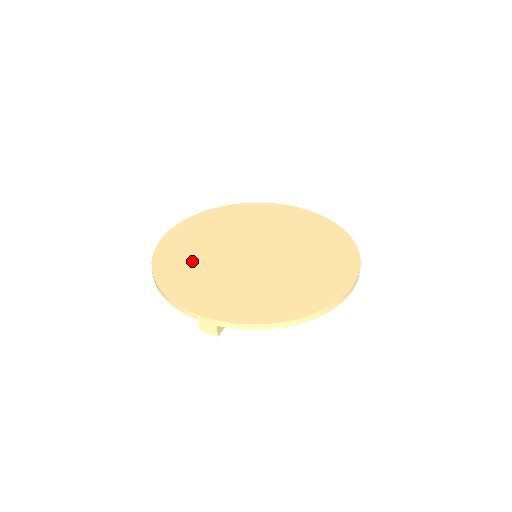
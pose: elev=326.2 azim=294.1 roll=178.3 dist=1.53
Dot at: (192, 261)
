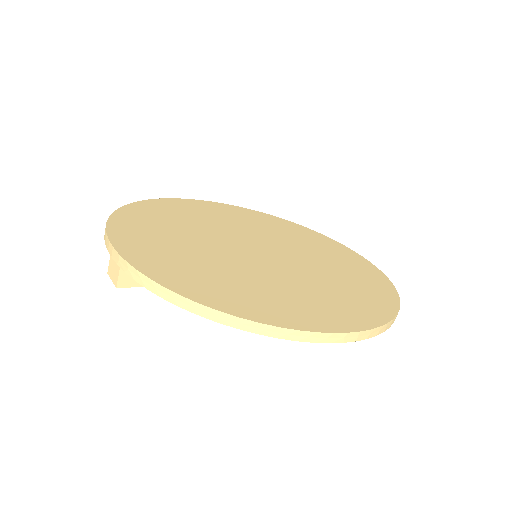
Dot at: (179, 219)
